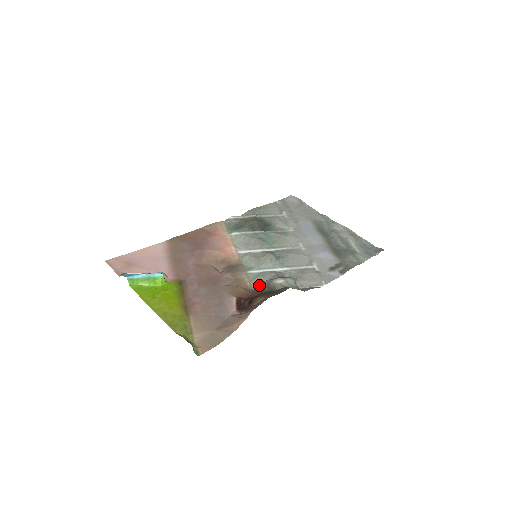
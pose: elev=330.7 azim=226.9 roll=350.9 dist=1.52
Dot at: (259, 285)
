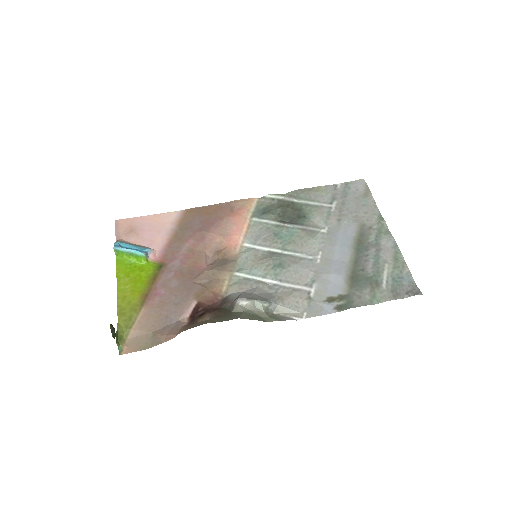
Dot at: (231, 295)
